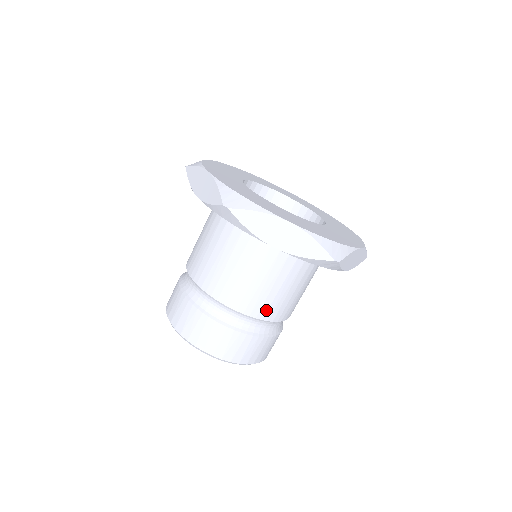
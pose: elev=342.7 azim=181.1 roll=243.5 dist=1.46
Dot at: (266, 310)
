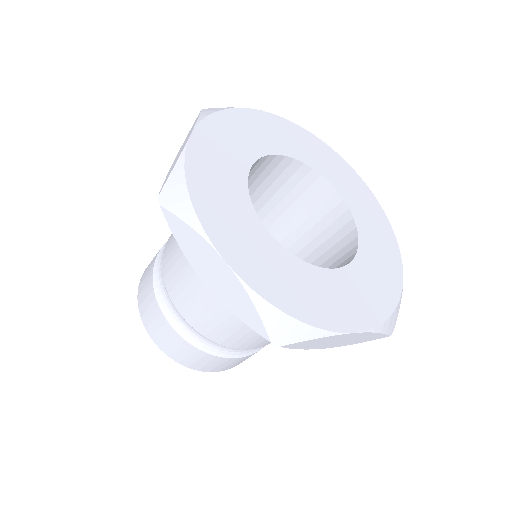
Dot at: occluded
